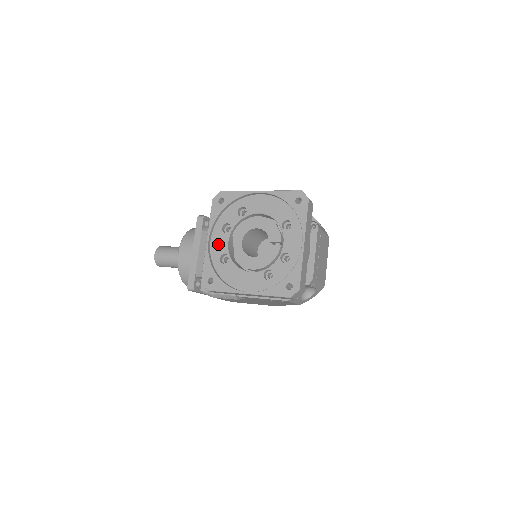
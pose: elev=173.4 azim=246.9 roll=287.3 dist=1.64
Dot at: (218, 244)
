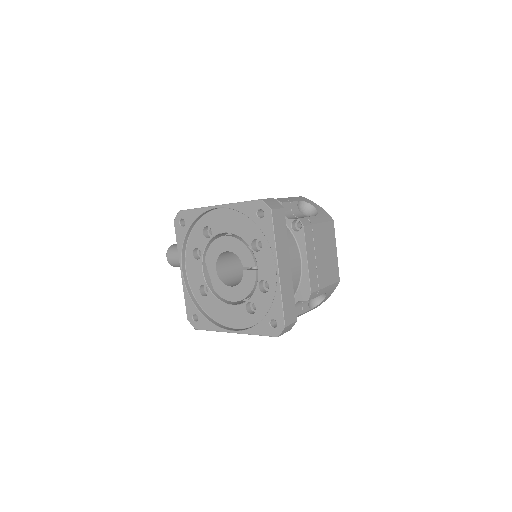
Dot at: (194, 274)
